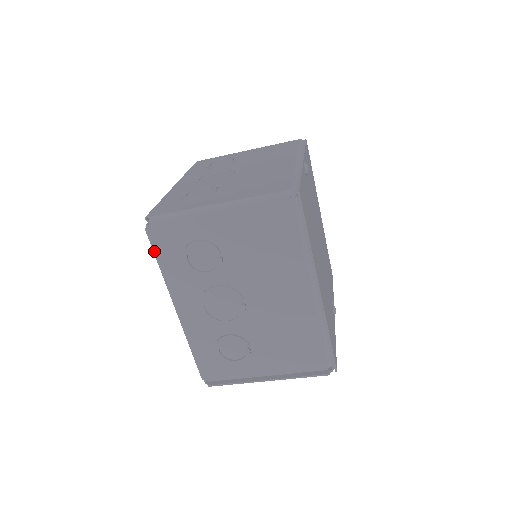
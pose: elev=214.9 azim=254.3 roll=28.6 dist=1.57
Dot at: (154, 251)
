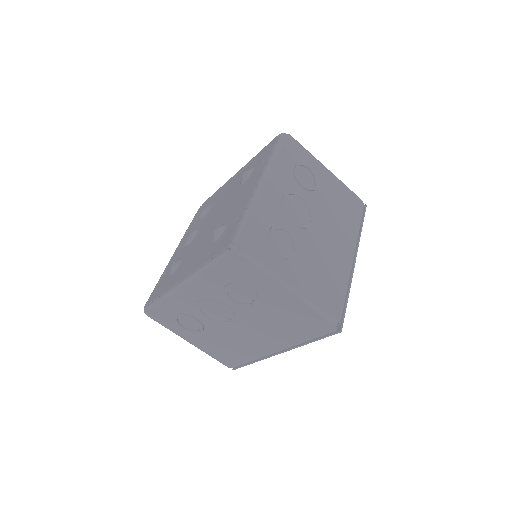
Dot at: (280, 145)
